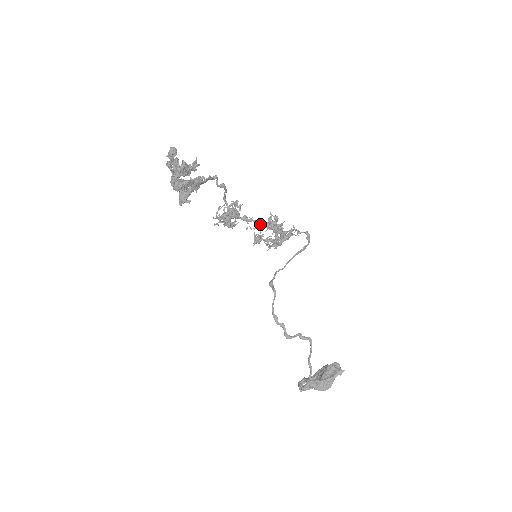
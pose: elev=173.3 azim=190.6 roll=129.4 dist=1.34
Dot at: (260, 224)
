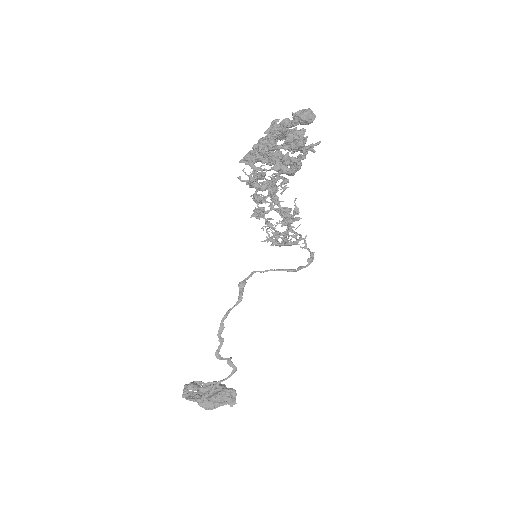
Dot at: (283, 216)
